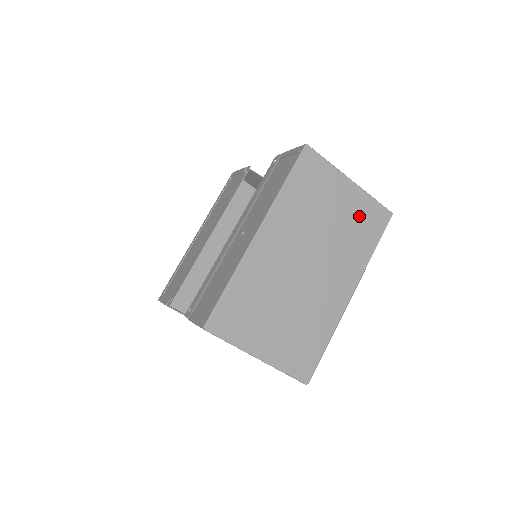
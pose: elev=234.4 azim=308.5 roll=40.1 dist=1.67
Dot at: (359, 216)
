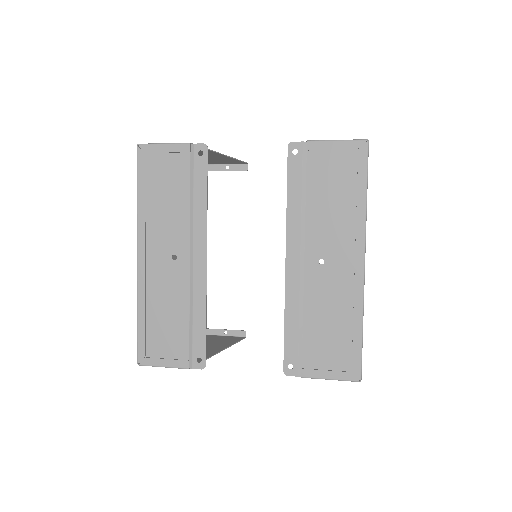
Dot at: occluded
